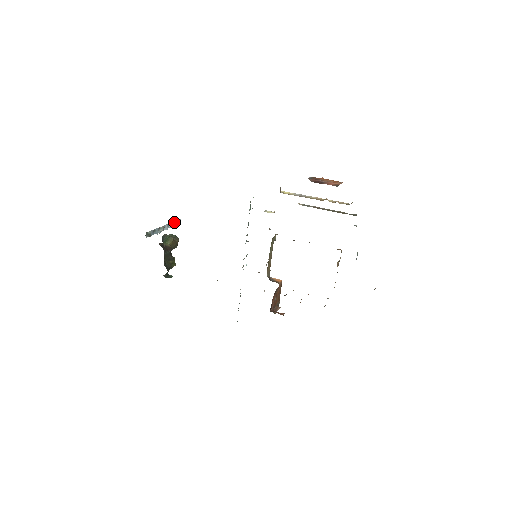
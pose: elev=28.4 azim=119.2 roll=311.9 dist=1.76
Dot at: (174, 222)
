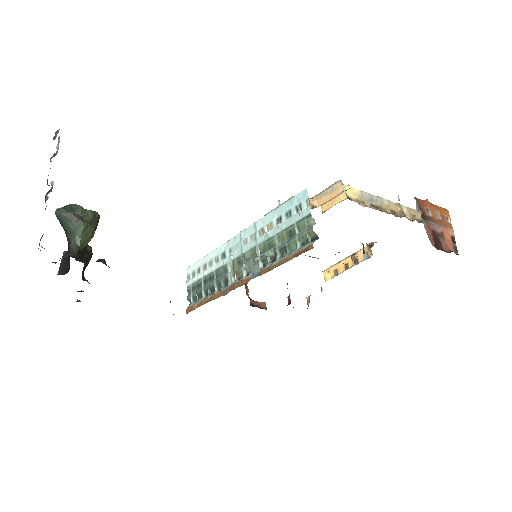
Dot at: (58, 144)
